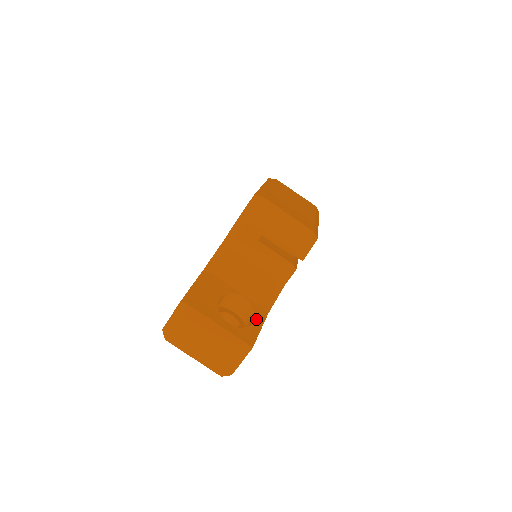
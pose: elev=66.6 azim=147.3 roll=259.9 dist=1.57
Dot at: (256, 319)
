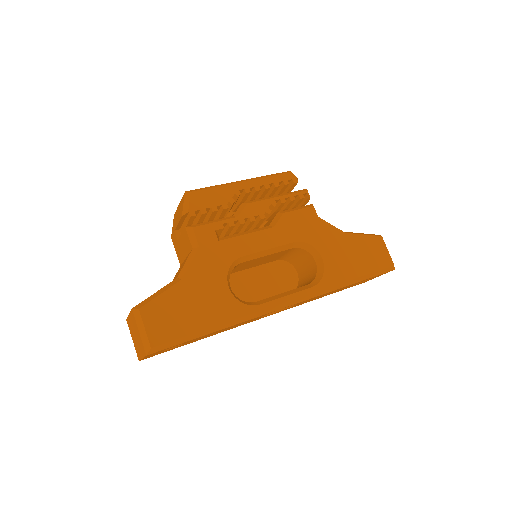
Dot at: (161, 289)
